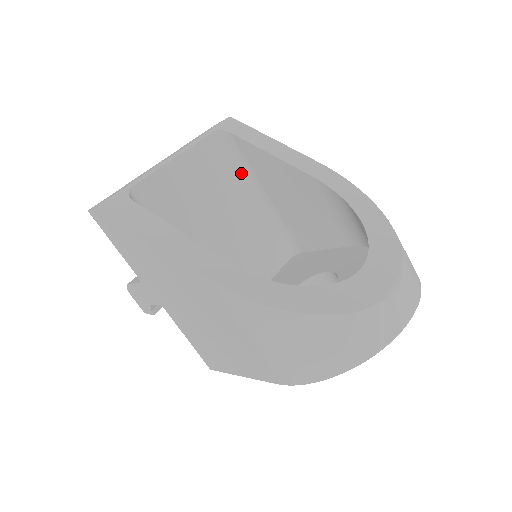
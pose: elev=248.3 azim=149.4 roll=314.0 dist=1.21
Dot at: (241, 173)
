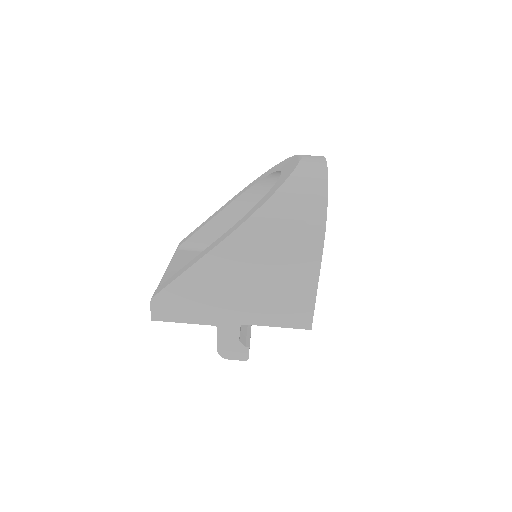
Dot at: occluded
